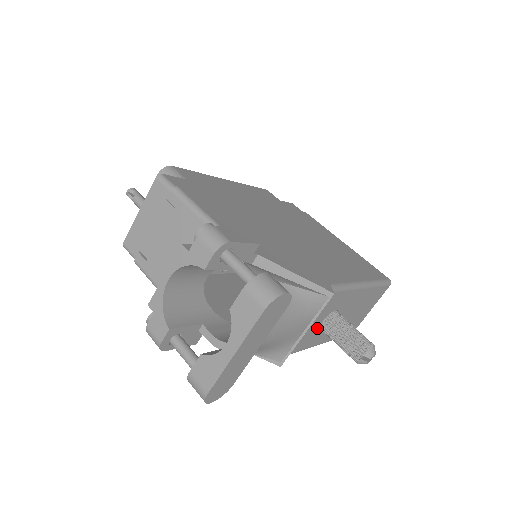
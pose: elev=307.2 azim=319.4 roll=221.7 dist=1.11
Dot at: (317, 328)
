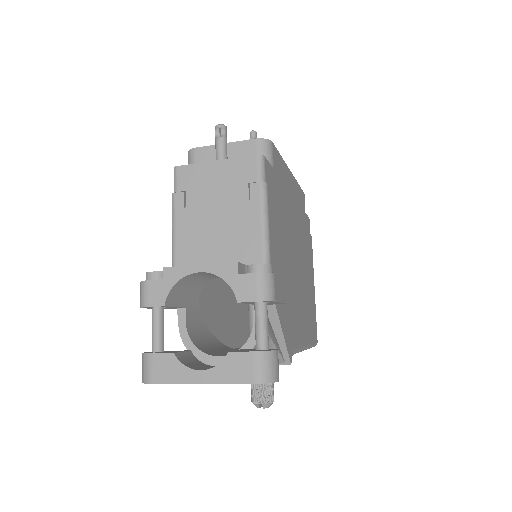
Dot at: occluded
